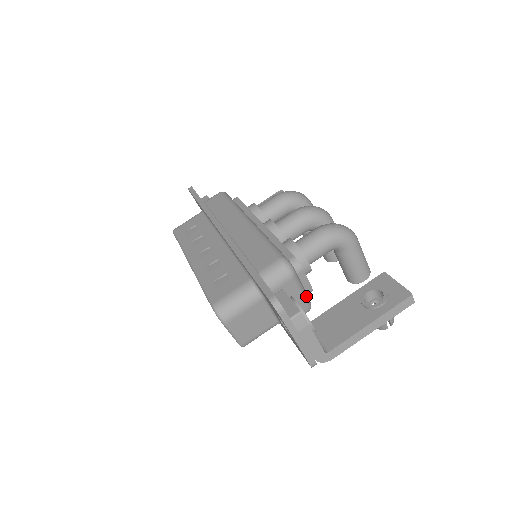
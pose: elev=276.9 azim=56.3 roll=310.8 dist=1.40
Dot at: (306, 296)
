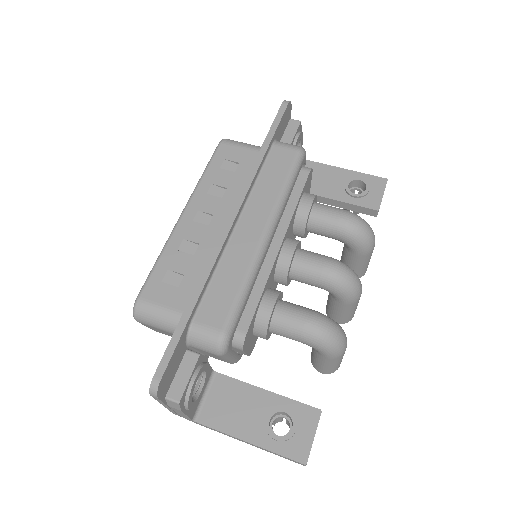
Dot at: (233, 360)
